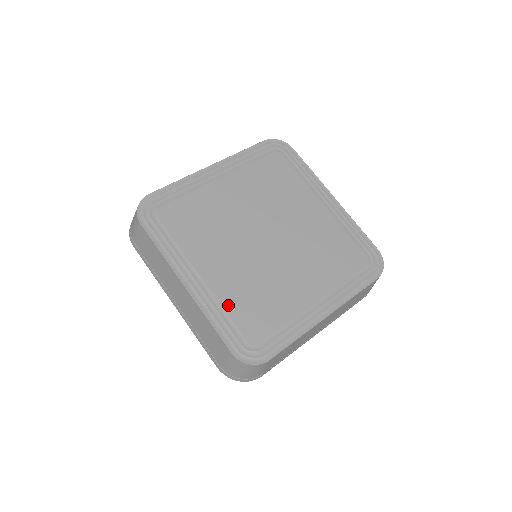
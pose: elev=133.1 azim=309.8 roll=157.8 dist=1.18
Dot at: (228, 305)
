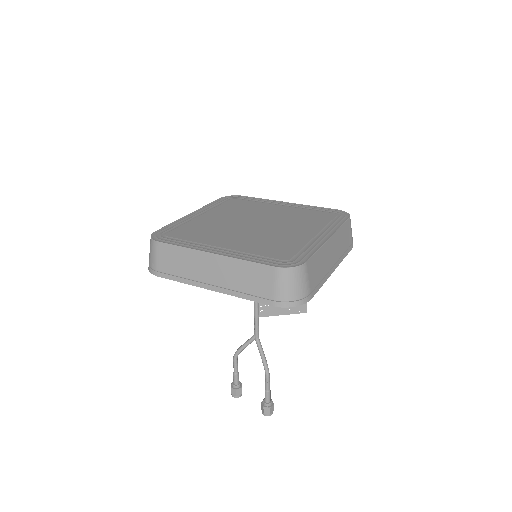
Dot at: (253, 251)
